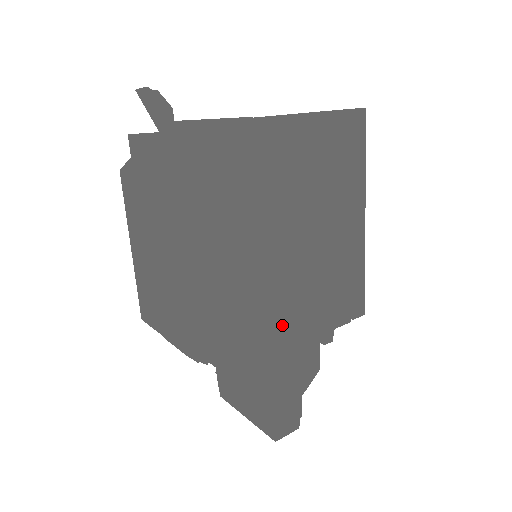
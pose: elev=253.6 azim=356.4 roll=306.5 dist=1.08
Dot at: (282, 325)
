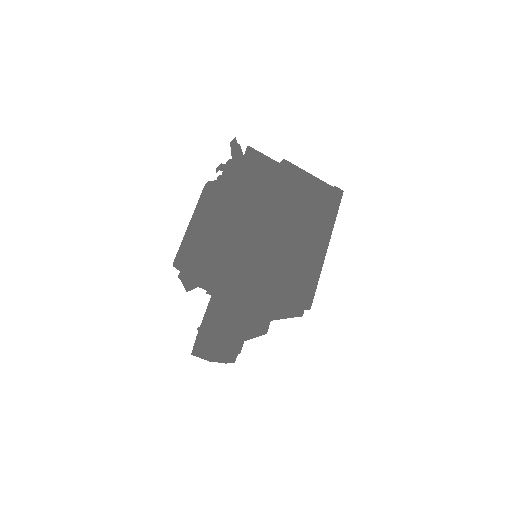
Dot at: (251, 264)
